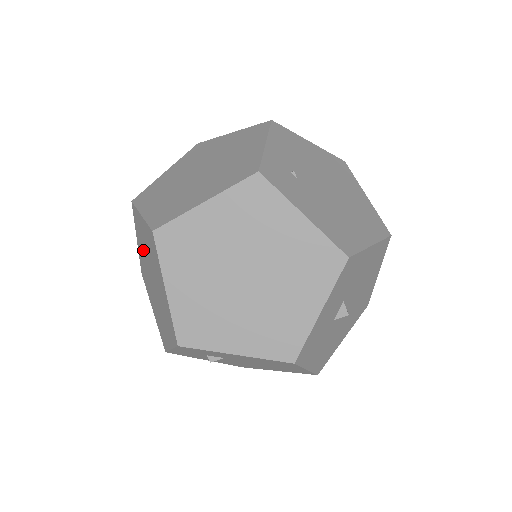
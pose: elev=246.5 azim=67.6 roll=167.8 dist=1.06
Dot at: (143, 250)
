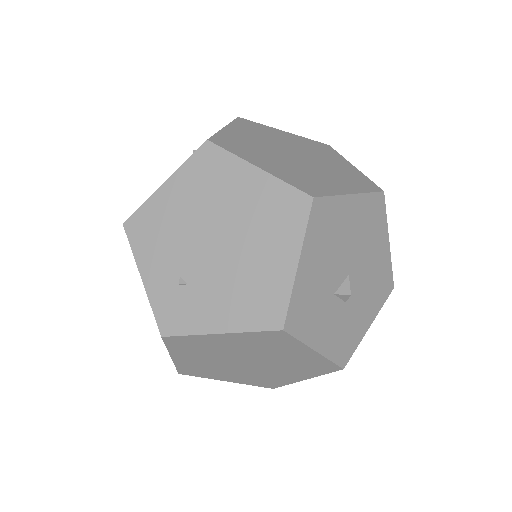
Dot at: occluded
